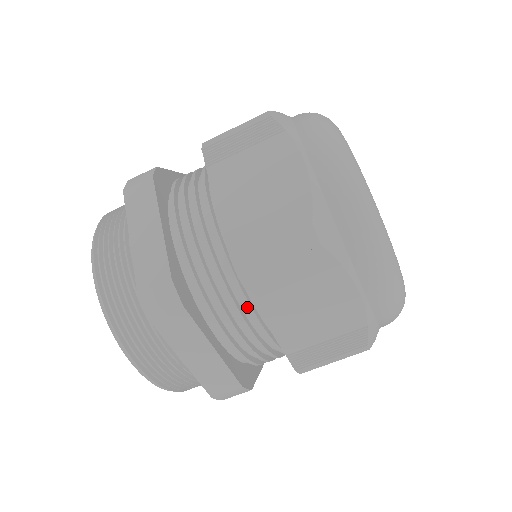
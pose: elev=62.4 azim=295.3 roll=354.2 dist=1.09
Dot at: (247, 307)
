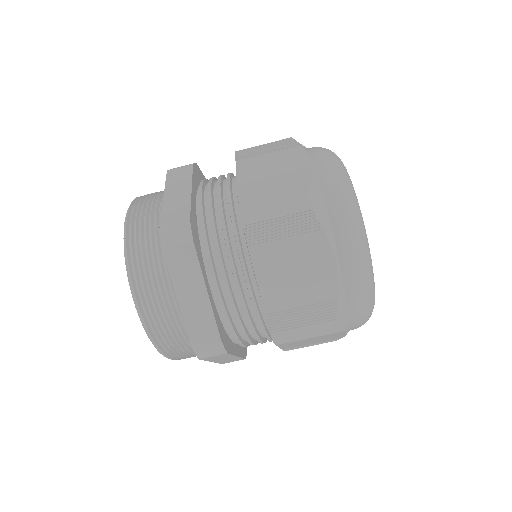
Dot at: (267, 338)
